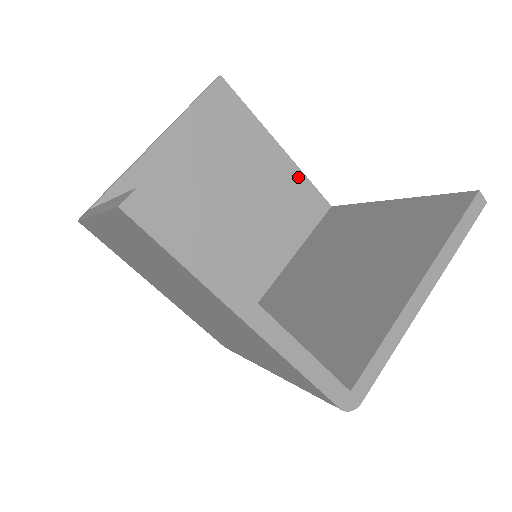
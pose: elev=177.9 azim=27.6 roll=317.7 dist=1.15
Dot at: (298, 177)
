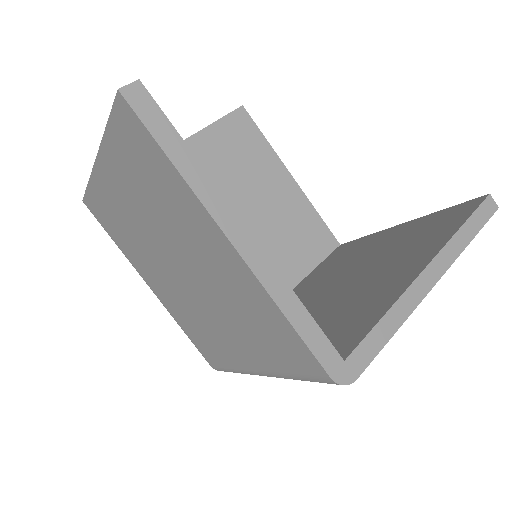
Dot at: (308, 209)
